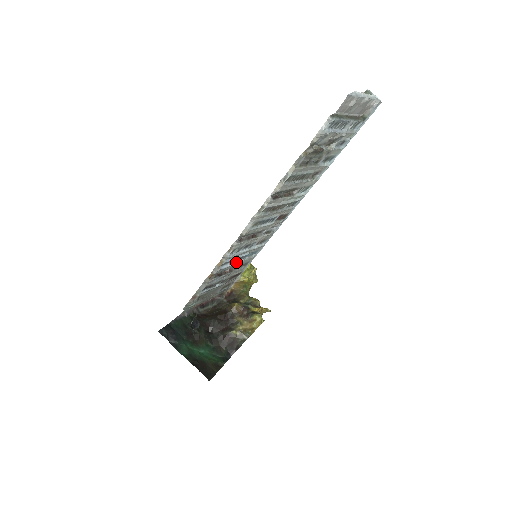
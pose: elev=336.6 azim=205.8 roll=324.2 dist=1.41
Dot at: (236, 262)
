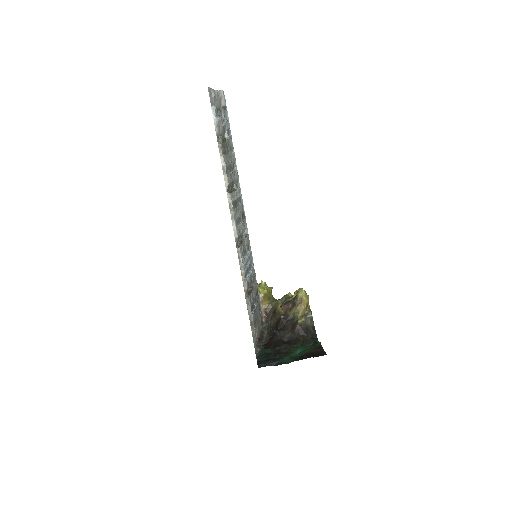
Dot at: (249, 273)
